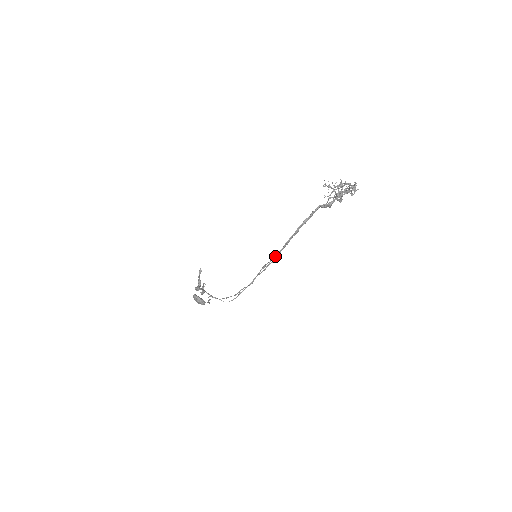
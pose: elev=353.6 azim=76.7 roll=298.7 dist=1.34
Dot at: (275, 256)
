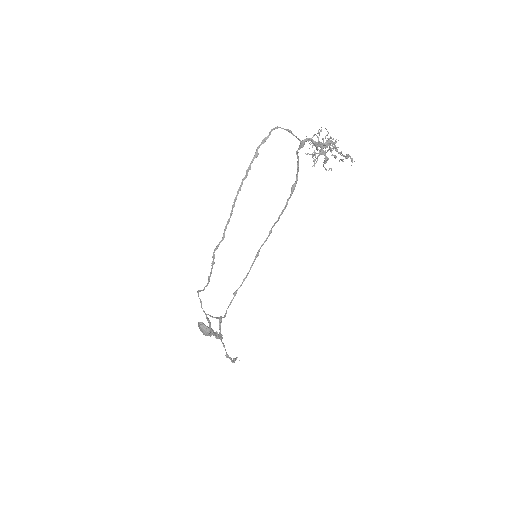
Dot at: occluded
